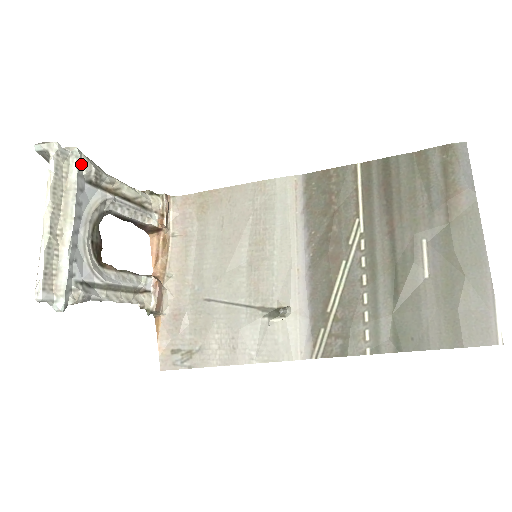
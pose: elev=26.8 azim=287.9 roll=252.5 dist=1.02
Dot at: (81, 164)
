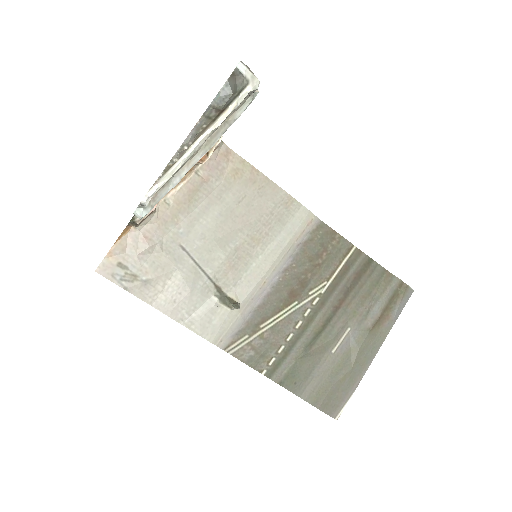
Dot at: occluded
